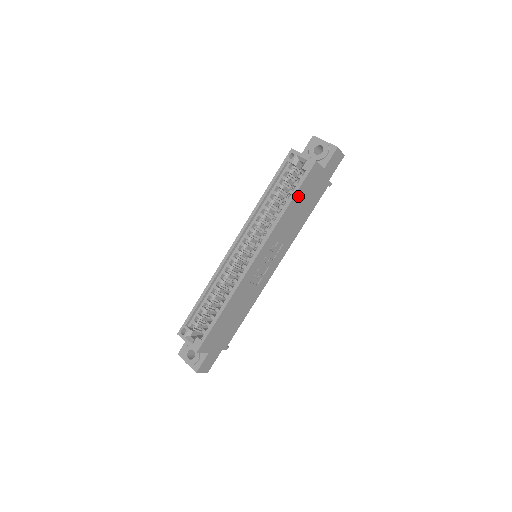
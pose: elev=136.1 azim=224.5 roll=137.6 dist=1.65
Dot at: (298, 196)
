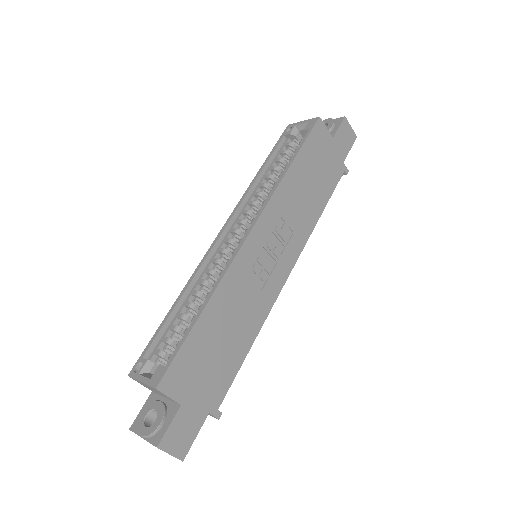
Dot at: (303, 158)
